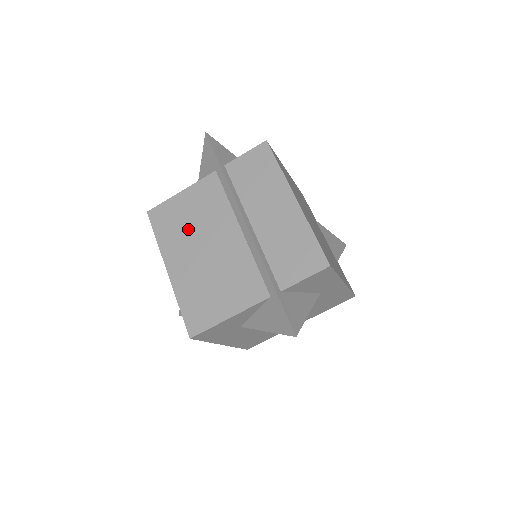
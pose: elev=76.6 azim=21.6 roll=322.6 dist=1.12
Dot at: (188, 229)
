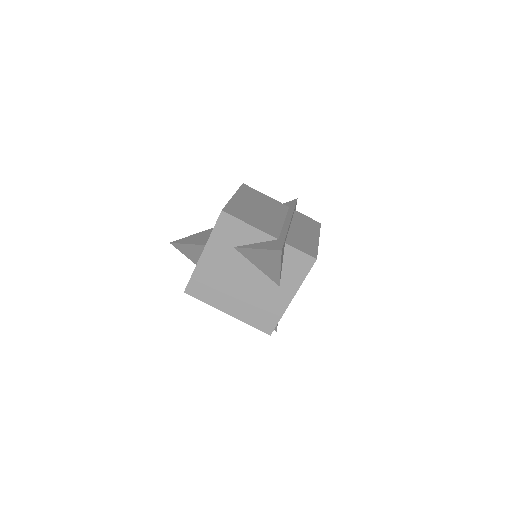
Dot at: (258, 201)
